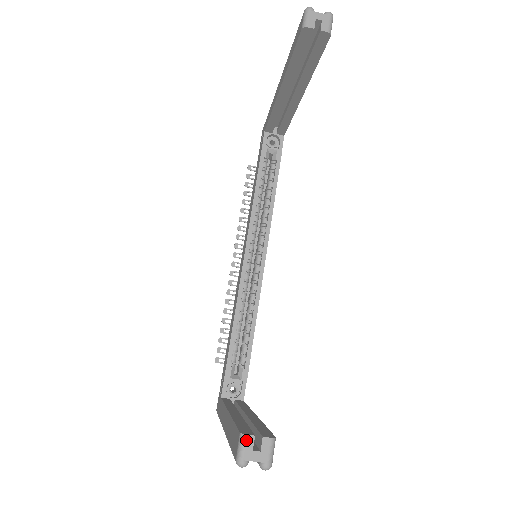
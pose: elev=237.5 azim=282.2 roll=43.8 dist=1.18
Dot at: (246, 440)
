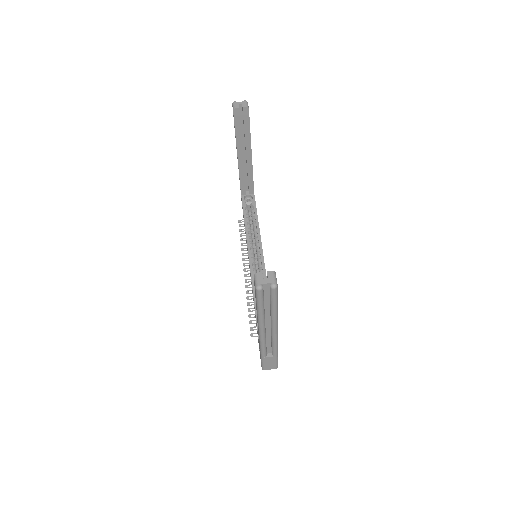
Dot at: (258, 275)
